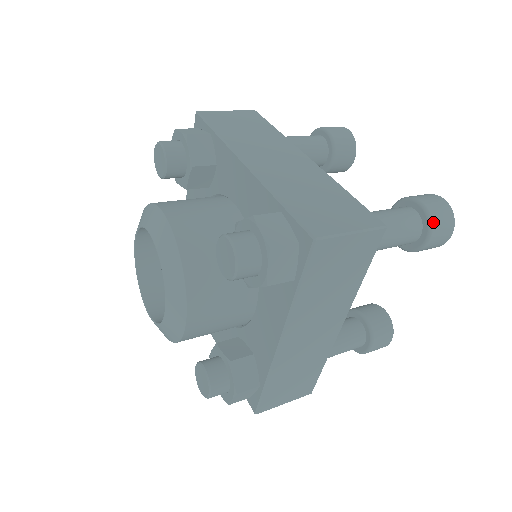
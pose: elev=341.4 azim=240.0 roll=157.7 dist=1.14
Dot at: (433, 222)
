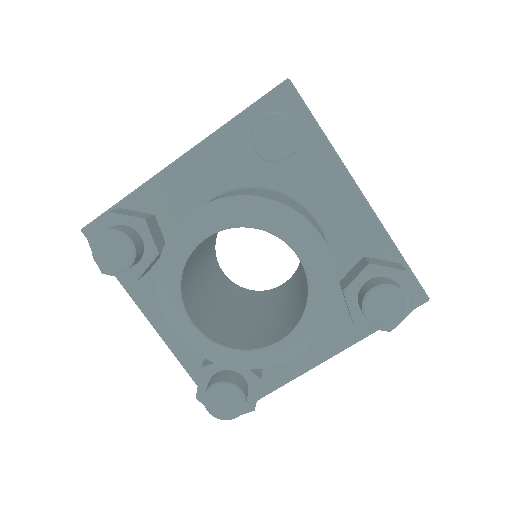
Dot at: occluded
